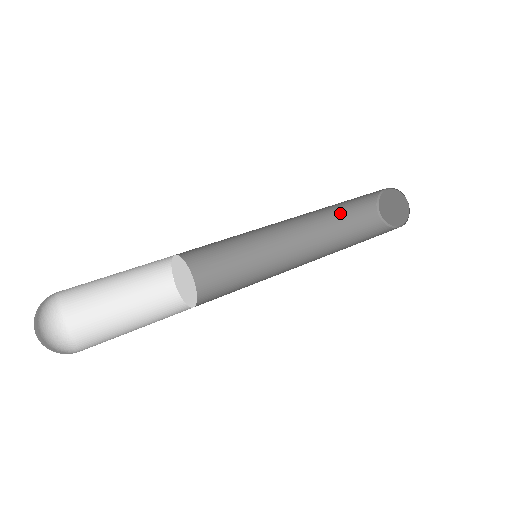
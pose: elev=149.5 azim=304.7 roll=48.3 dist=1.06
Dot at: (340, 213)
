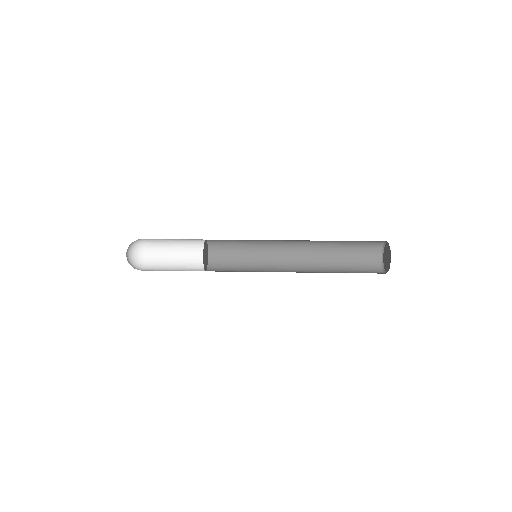
Dot at: (343, 253)
